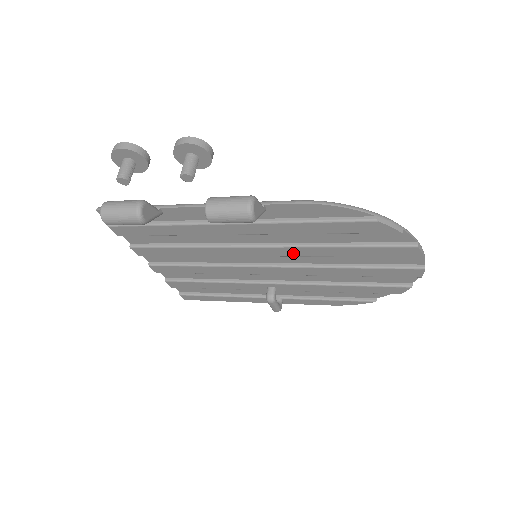
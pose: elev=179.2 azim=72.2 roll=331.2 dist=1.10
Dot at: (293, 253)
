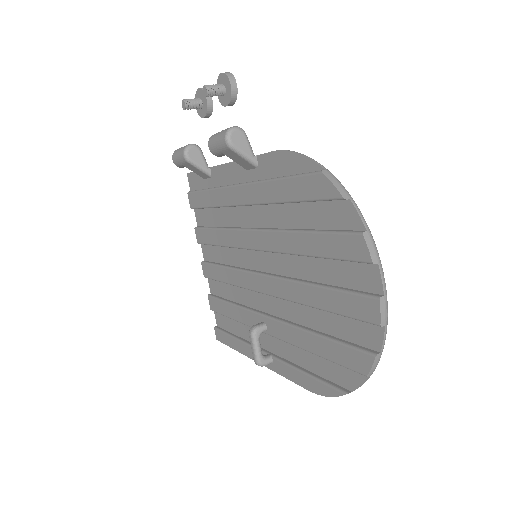
Dot at: (273, 244)
